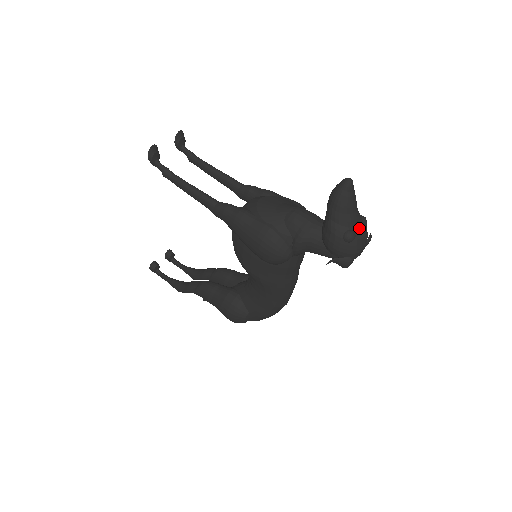
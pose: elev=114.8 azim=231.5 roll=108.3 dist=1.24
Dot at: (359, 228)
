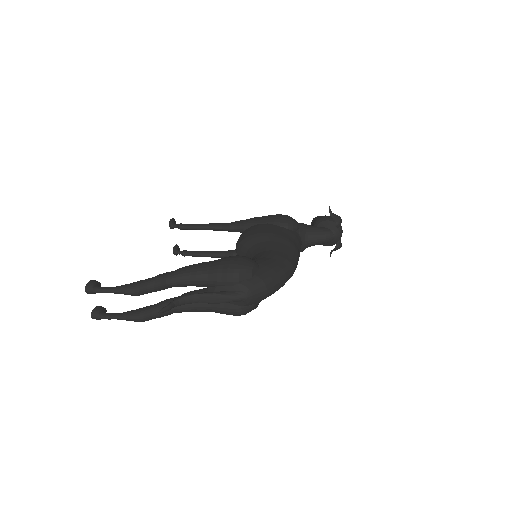
Dot at: occluded
